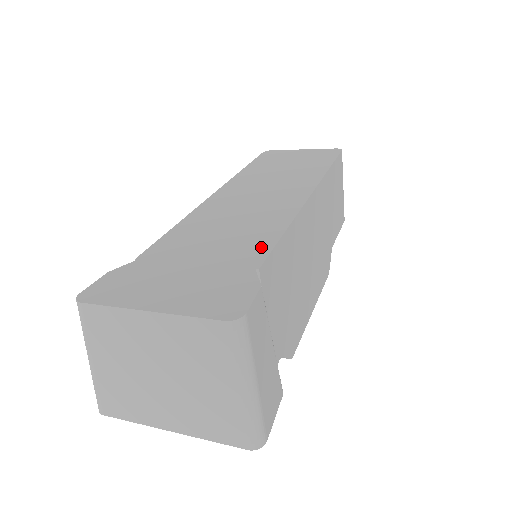
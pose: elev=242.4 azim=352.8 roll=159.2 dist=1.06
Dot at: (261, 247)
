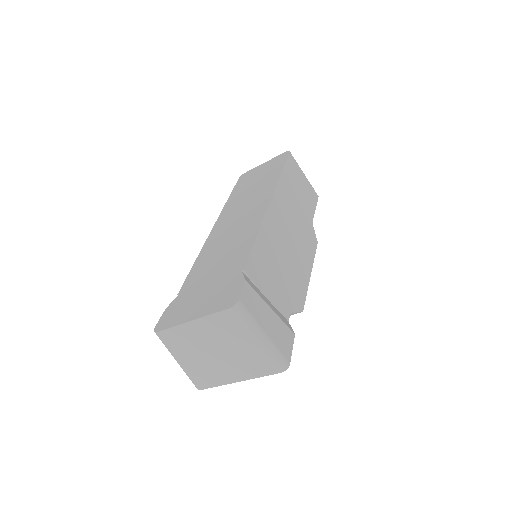
Dot at: (243, 255)
